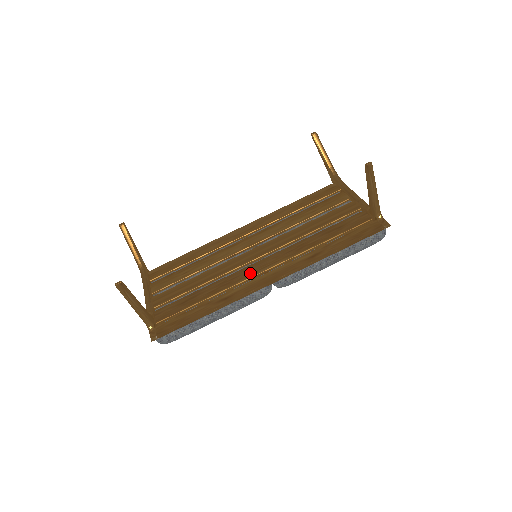
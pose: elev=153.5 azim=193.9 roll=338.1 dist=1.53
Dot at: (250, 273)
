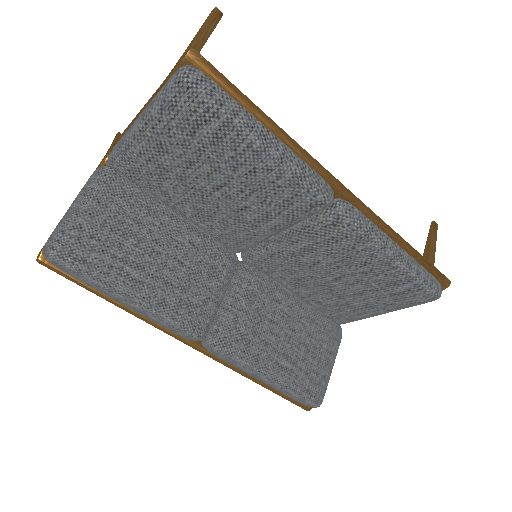
Dot at: occluded
